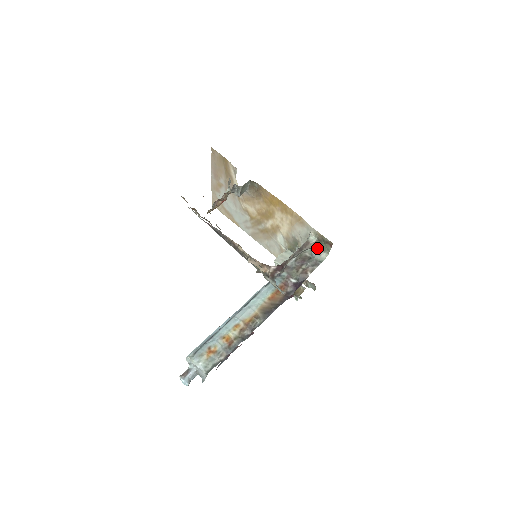
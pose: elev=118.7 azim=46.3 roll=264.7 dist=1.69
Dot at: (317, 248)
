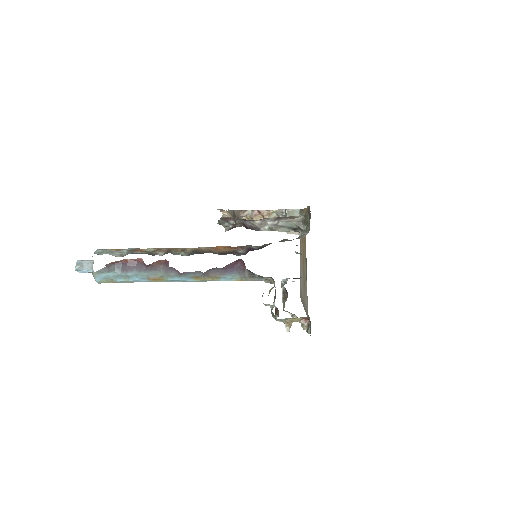
Dot at: (304, 231)
